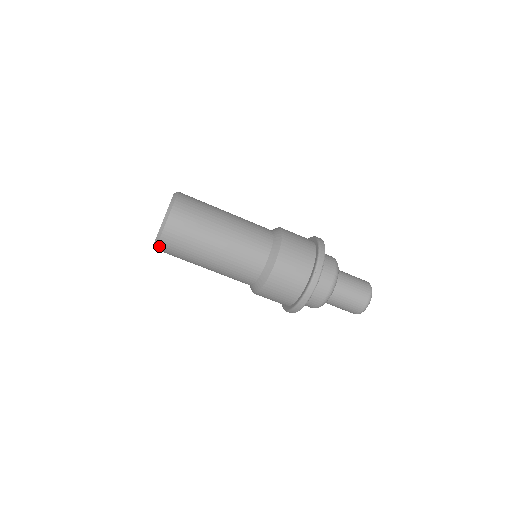
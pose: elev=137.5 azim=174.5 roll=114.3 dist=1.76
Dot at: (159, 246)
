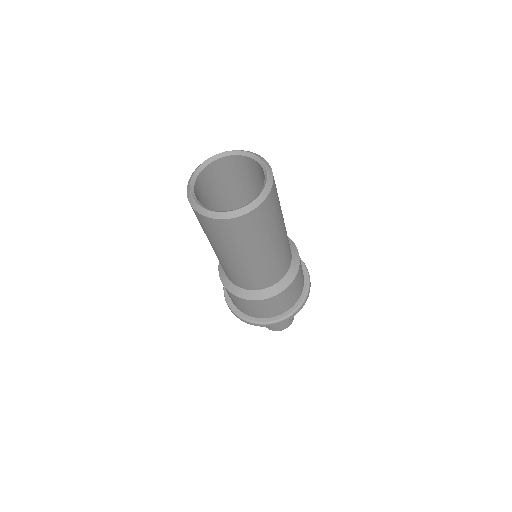
Dot at: (249, 214)
